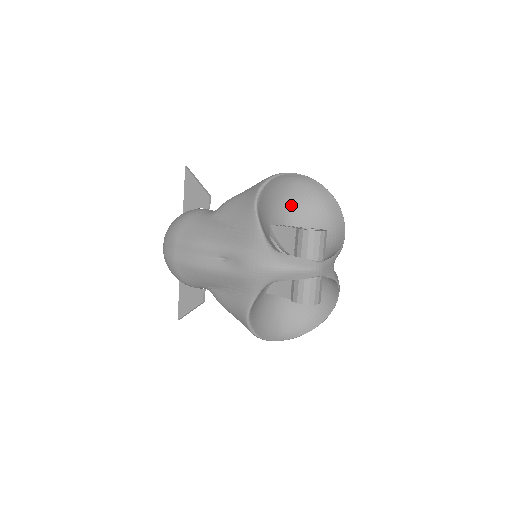
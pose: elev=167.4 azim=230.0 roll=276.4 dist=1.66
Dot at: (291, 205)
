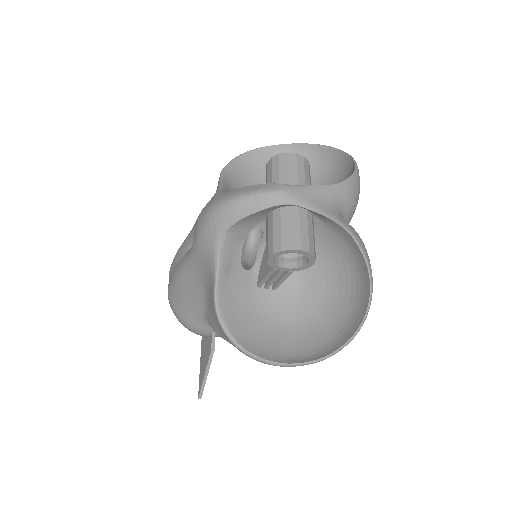
Dot at: occluded
